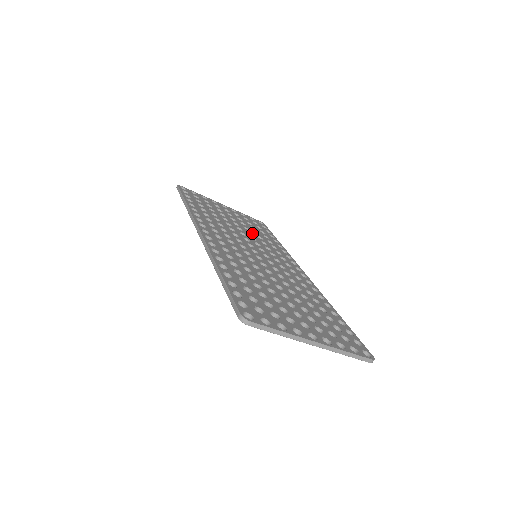
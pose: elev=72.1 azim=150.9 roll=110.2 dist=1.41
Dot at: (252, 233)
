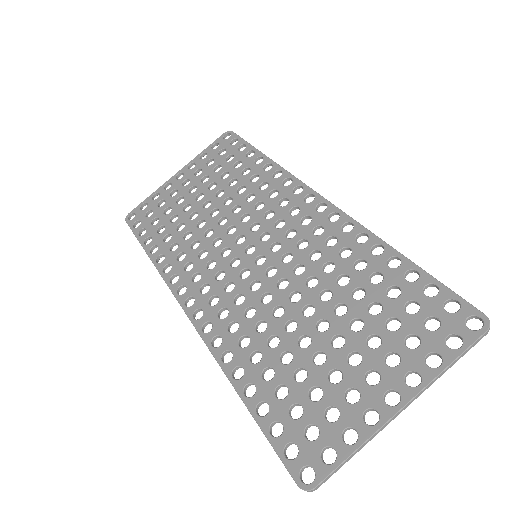
Dot at: (229, 195)
